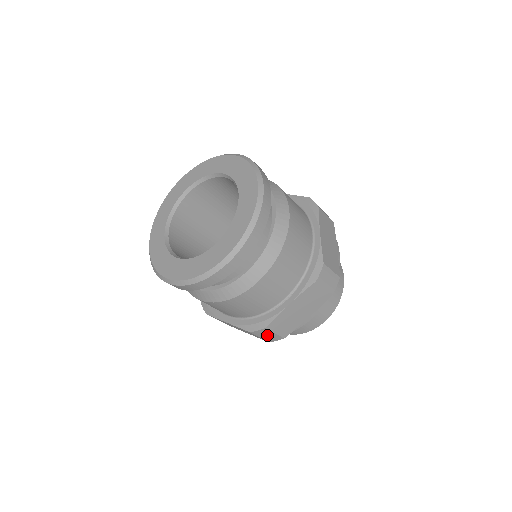
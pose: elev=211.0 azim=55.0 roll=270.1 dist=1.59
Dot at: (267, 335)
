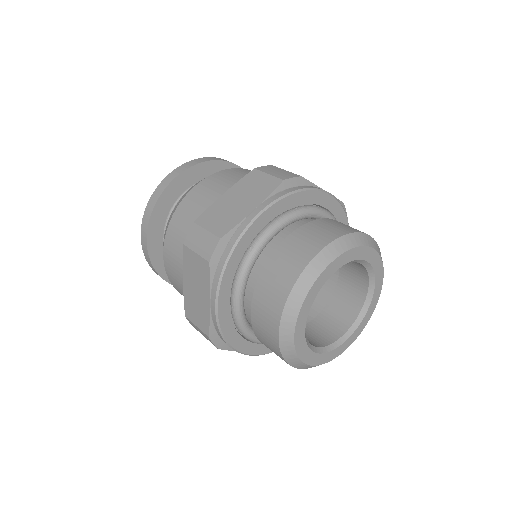
Dot at: (200, 240)
